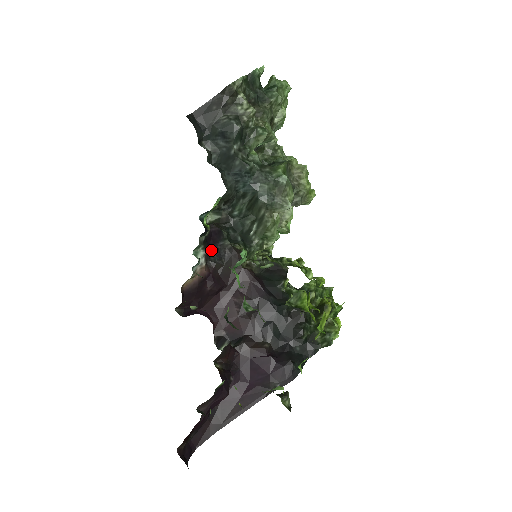
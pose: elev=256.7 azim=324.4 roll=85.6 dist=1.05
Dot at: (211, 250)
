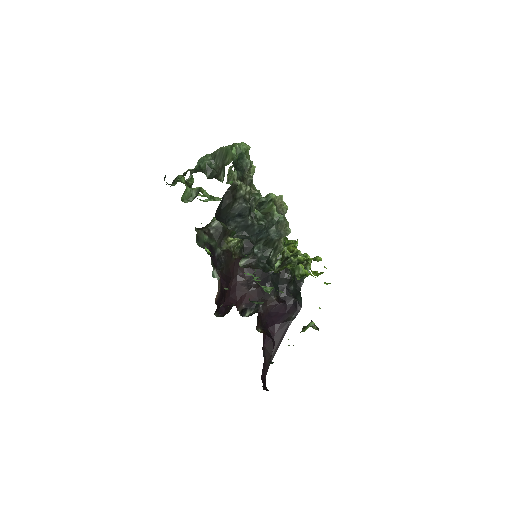
Dot at: (215, 264)
